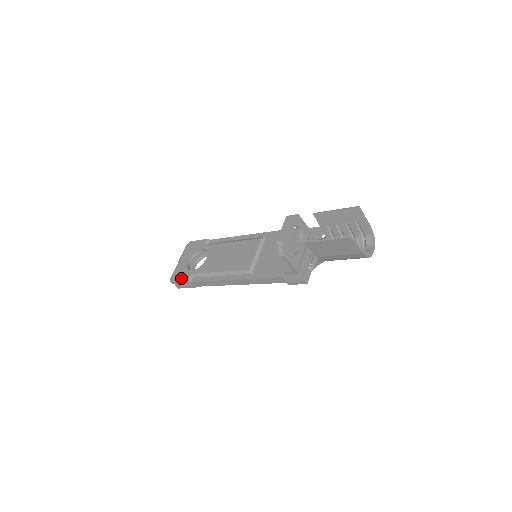
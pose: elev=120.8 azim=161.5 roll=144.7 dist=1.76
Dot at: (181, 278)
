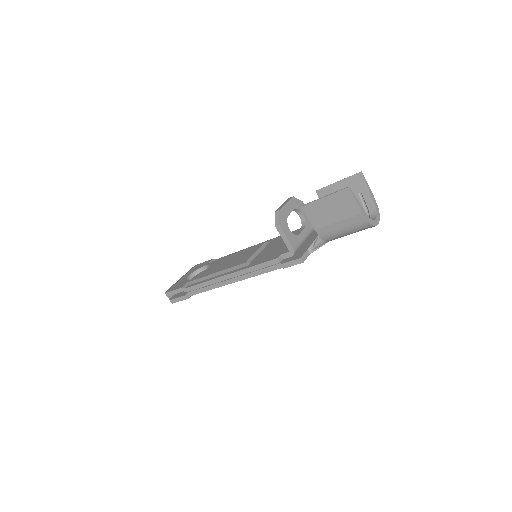
Dot at: (176, 287)
